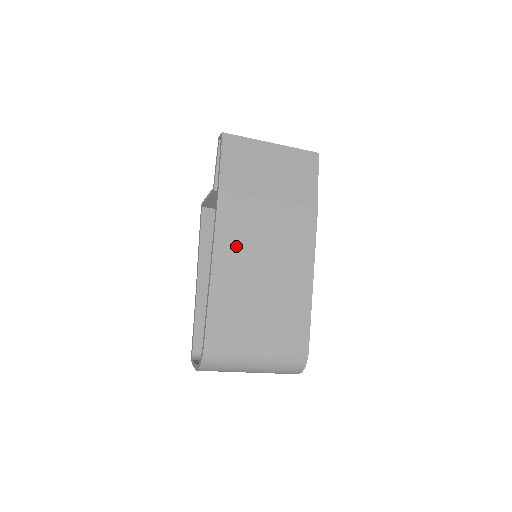
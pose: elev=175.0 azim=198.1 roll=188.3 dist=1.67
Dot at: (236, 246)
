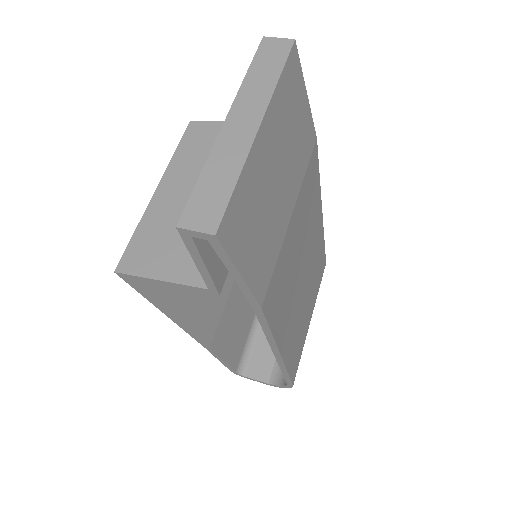
Dot at: (287, 308)
